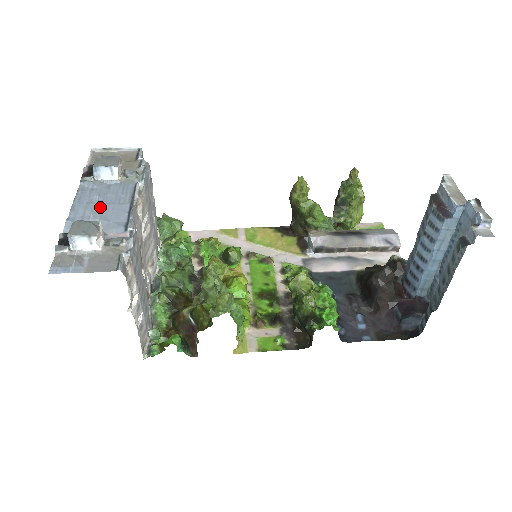
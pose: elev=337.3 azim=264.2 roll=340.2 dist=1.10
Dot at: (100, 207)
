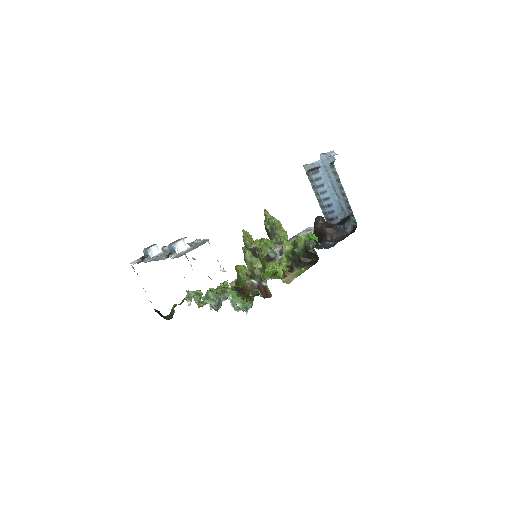
Dot at: occluded
